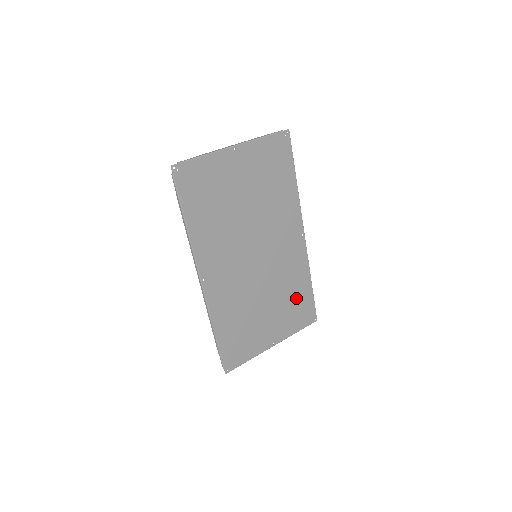
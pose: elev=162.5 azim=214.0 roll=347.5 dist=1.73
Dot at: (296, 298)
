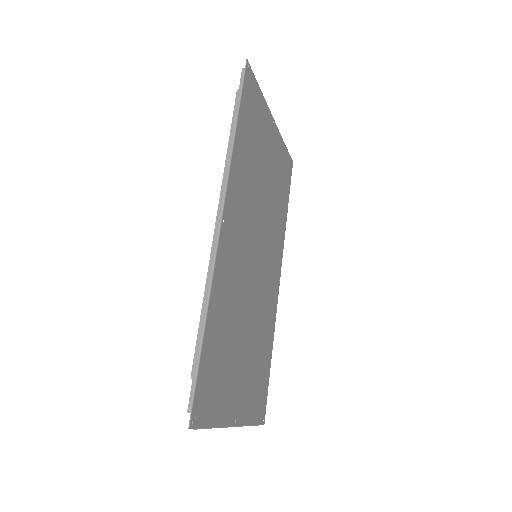
Dot at: (261, 363)
